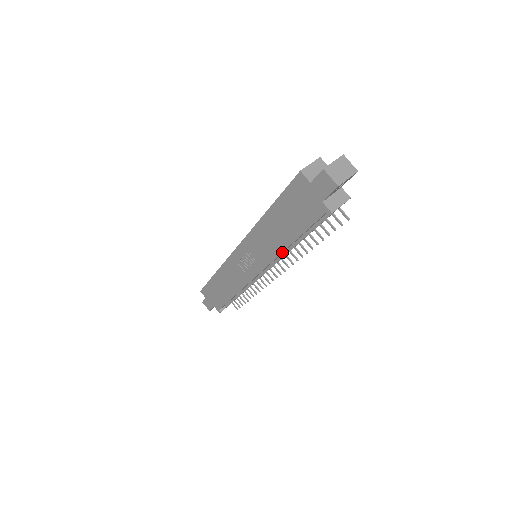
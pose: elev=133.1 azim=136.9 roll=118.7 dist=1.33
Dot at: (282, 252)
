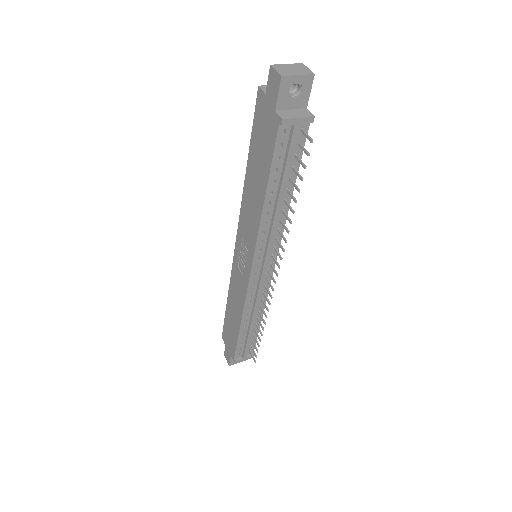
Dot at: (261, 217)
